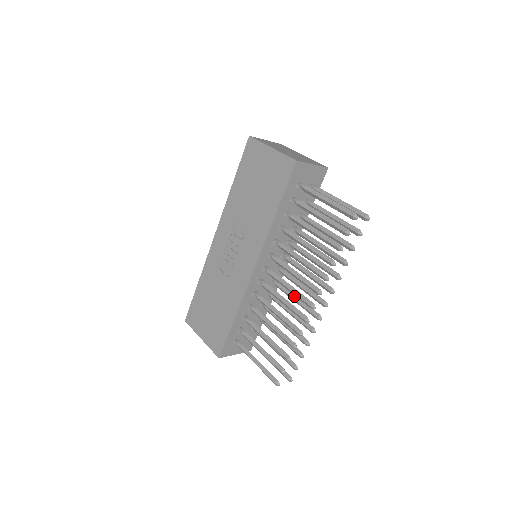
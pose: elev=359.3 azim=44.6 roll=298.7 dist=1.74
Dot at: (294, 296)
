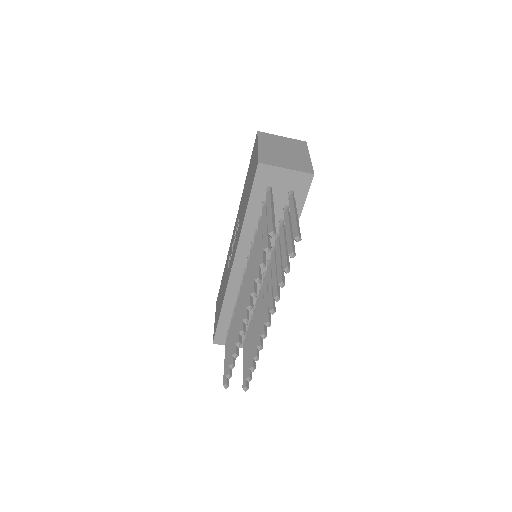
Dot at: (262, 306)
